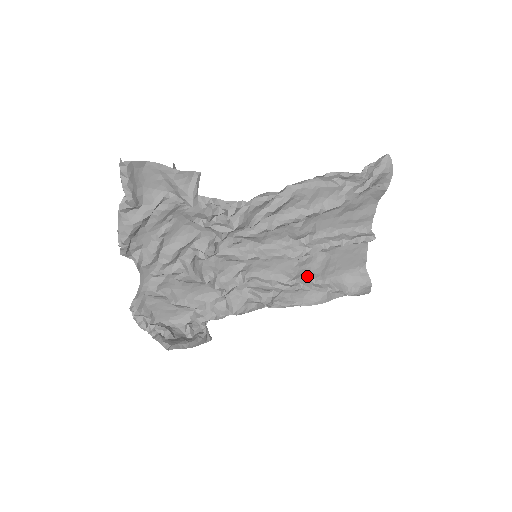
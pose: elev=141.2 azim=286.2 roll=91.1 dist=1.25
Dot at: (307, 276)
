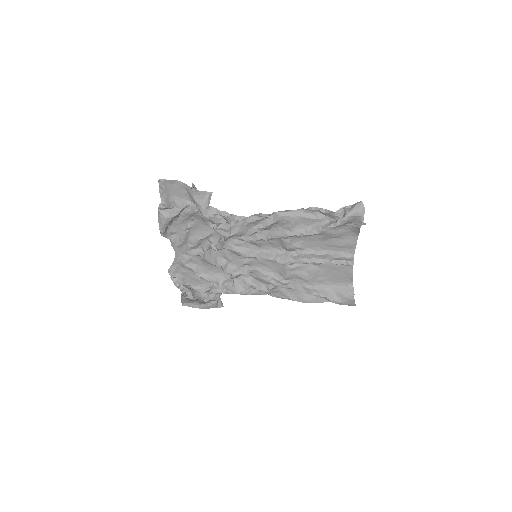
Dot at: (299, 279)
